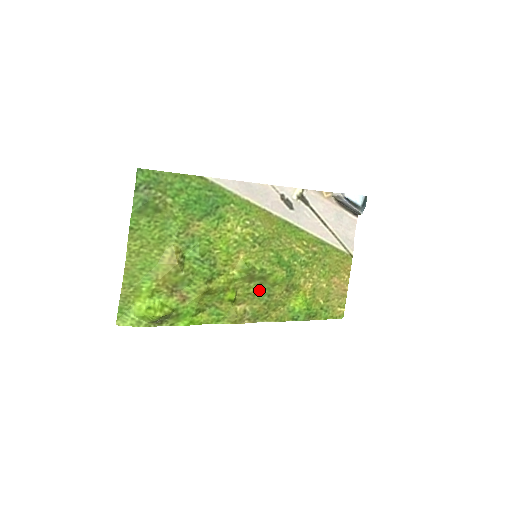
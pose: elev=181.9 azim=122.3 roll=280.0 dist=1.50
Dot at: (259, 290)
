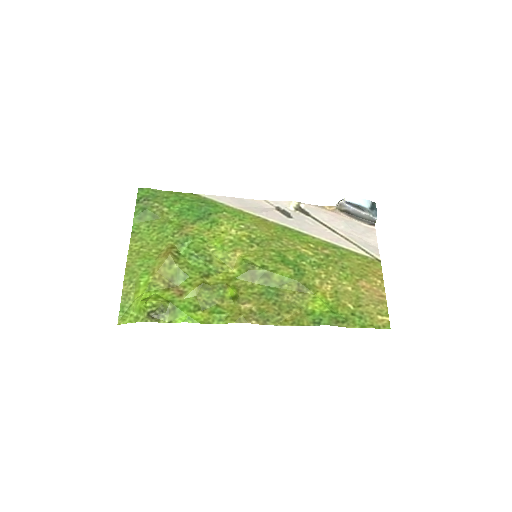
Dot at: (265, 290)
